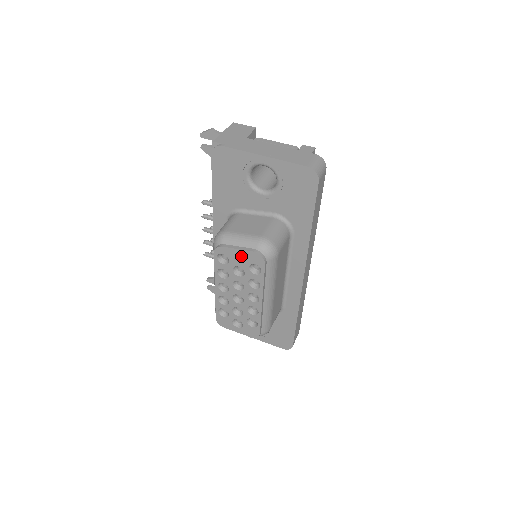
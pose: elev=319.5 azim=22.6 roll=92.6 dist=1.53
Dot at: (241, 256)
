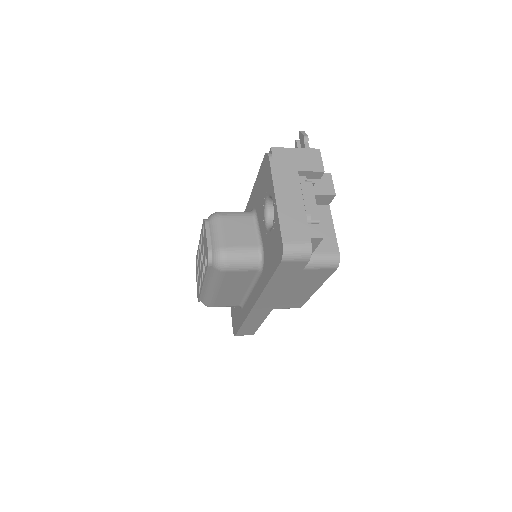
Dot at: (206, 243)
